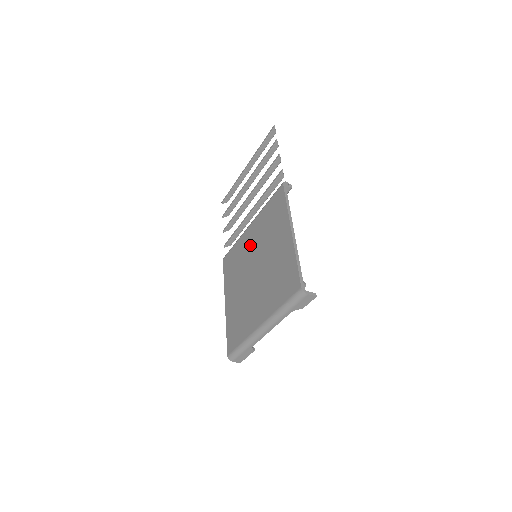
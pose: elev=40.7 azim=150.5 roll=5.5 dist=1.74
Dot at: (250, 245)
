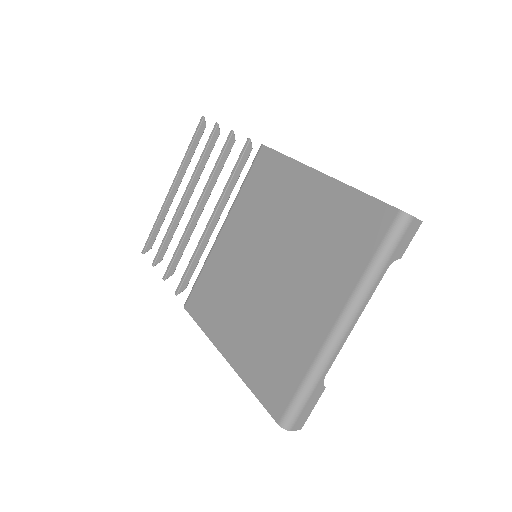
Dot at: (237, 249)
